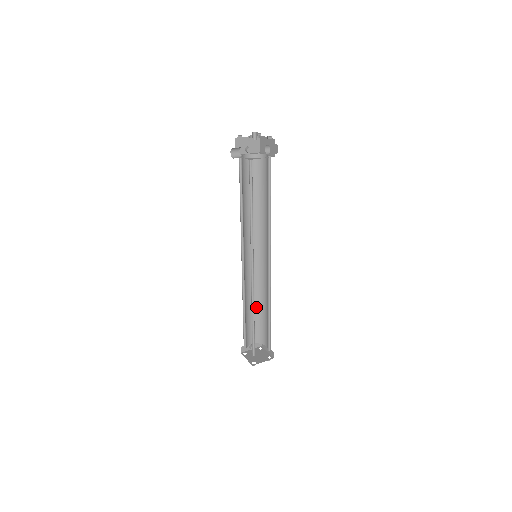
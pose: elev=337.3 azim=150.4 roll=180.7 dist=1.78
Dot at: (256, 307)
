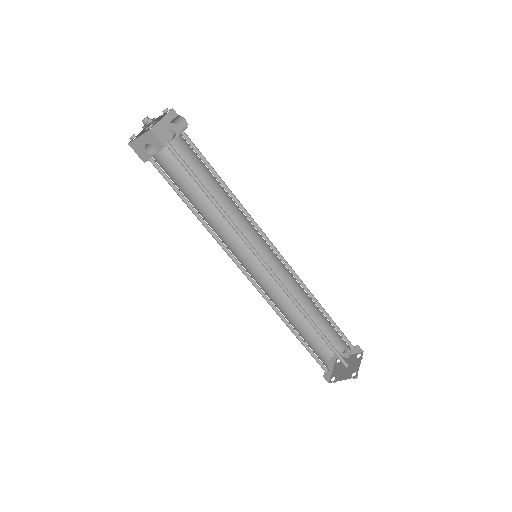
Dot at: (317, 308)
